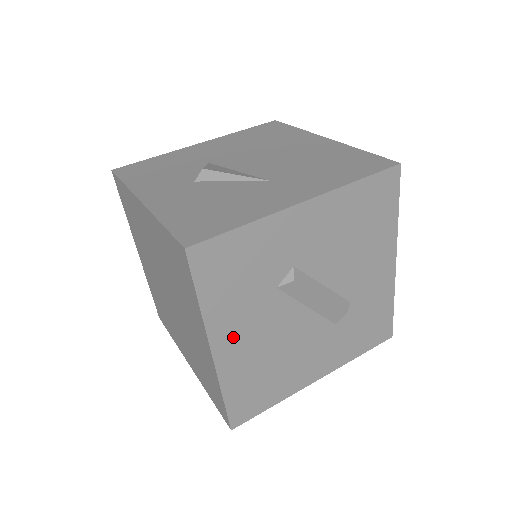
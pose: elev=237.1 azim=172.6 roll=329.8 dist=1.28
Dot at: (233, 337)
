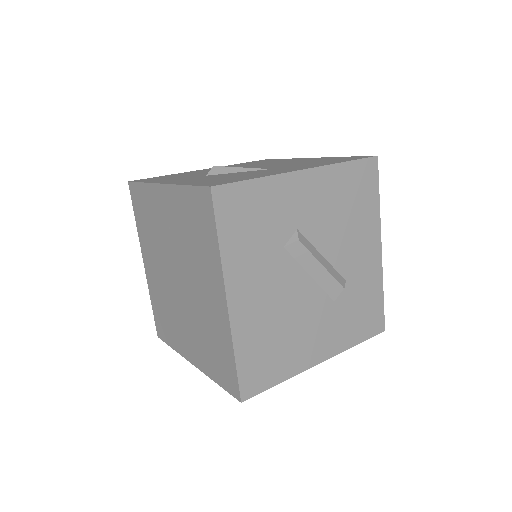
Dot at: (246, 290)
